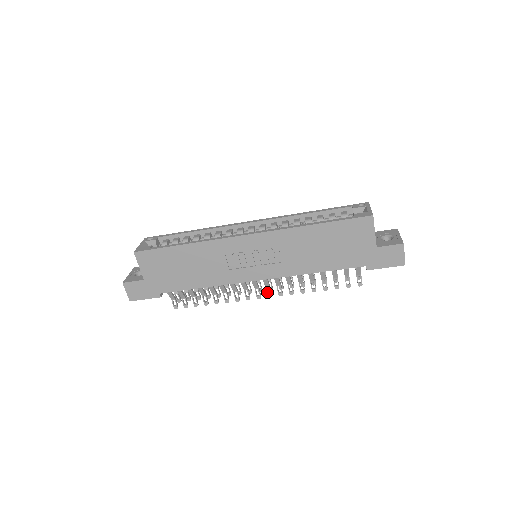
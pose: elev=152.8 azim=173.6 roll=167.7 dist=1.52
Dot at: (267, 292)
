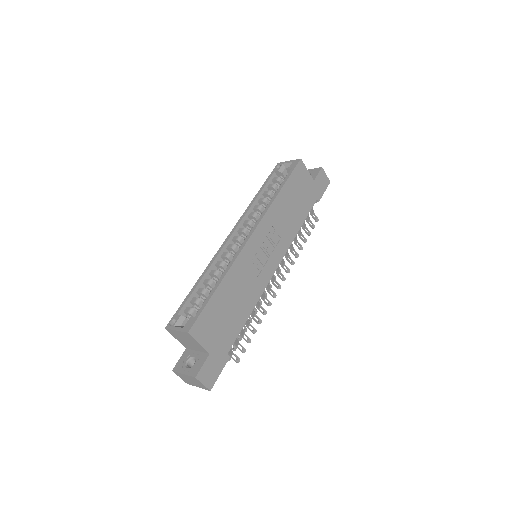
Dot at: (281, 278)
